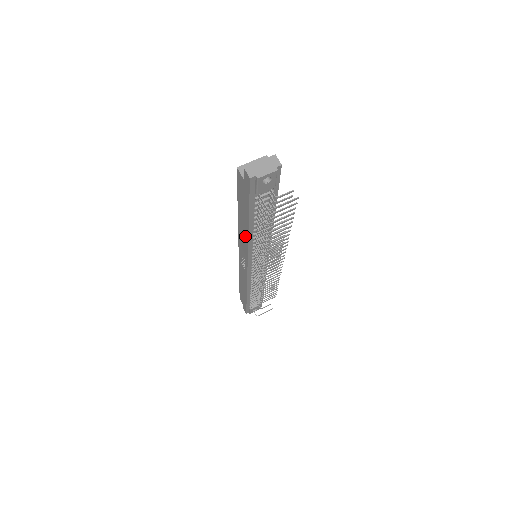
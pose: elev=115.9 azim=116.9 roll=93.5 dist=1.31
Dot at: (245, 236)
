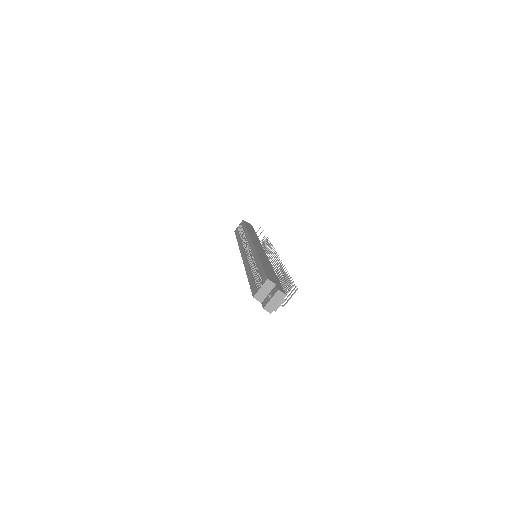
Dot at: occluded
